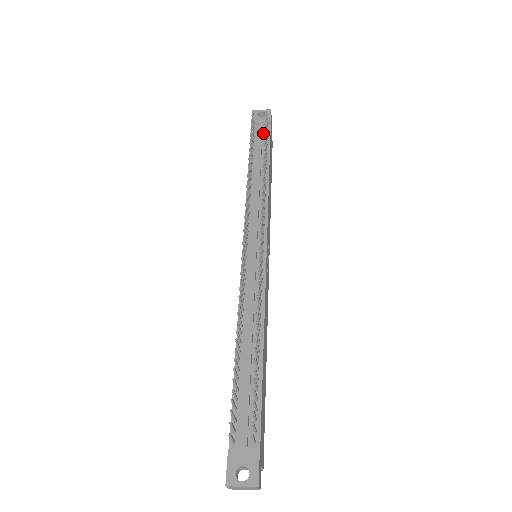
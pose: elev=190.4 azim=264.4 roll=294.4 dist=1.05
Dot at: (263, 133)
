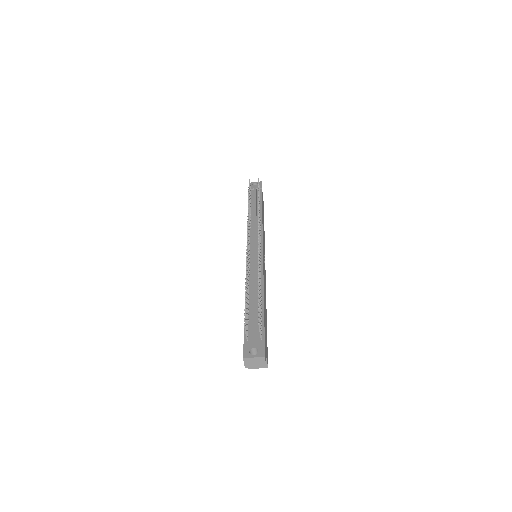
Dot at: (257, 194)
